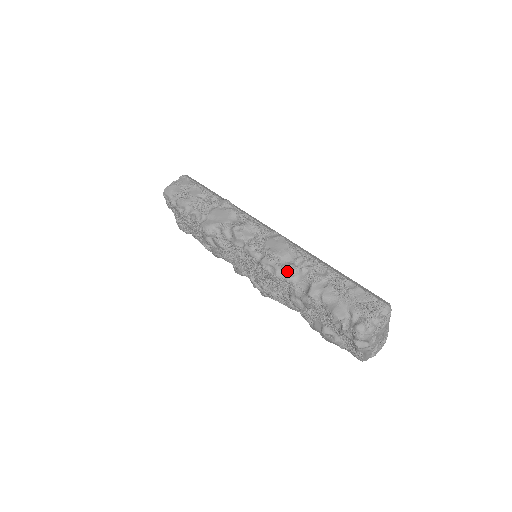
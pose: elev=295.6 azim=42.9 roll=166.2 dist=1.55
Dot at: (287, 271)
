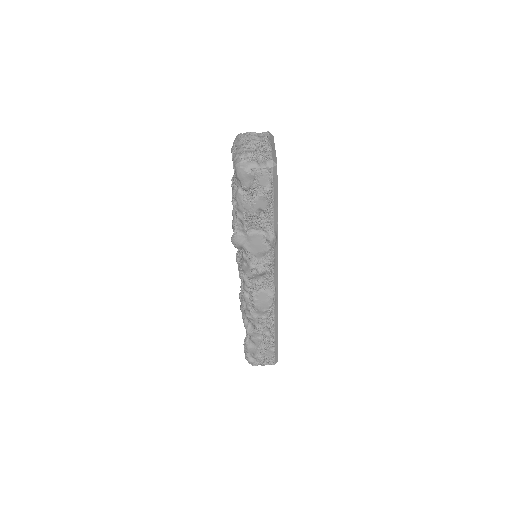
Dot at: (251, 315)
